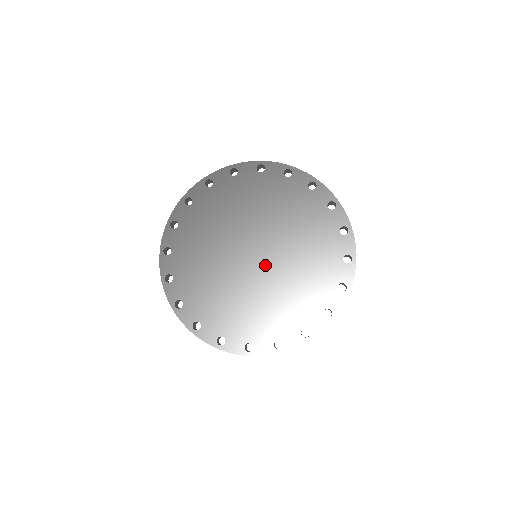
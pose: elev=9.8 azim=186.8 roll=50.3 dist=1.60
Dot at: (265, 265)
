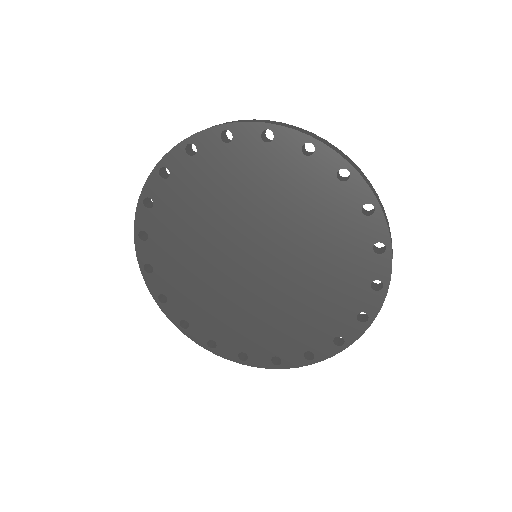
Dot at: (272, 265)
